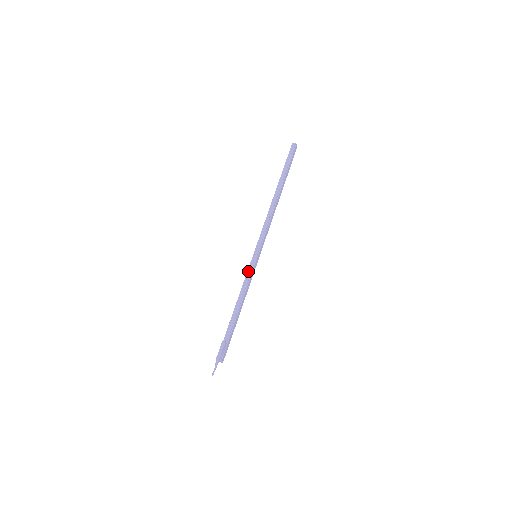
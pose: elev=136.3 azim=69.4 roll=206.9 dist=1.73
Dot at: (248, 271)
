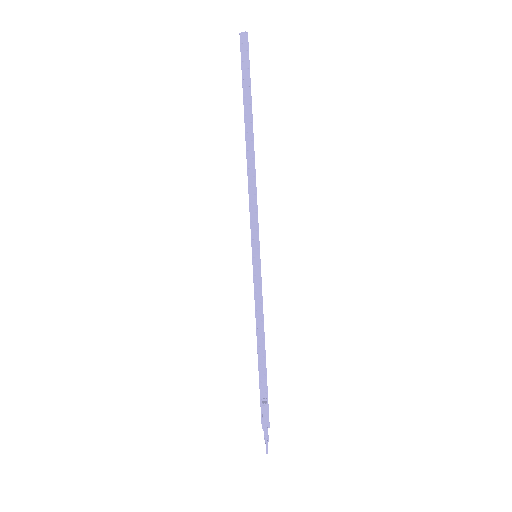
Dot at: (255, 286)
